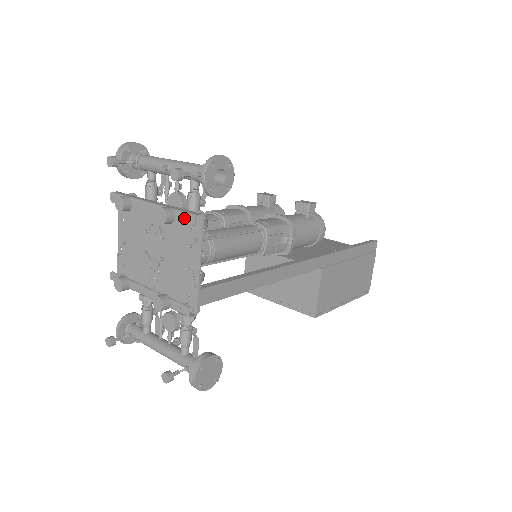
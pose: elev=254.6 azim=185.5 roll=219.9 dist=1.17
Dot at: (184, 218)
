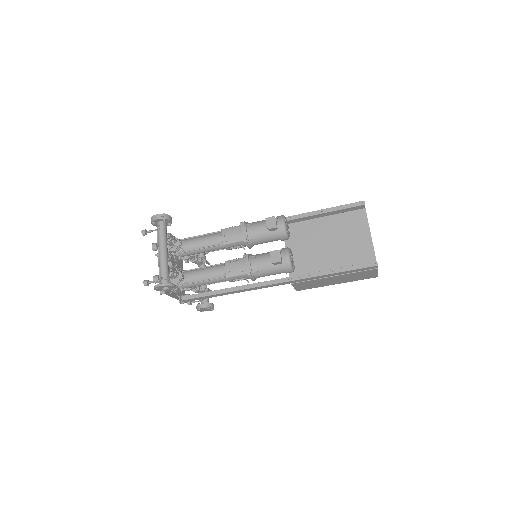
Dot at: occluded
